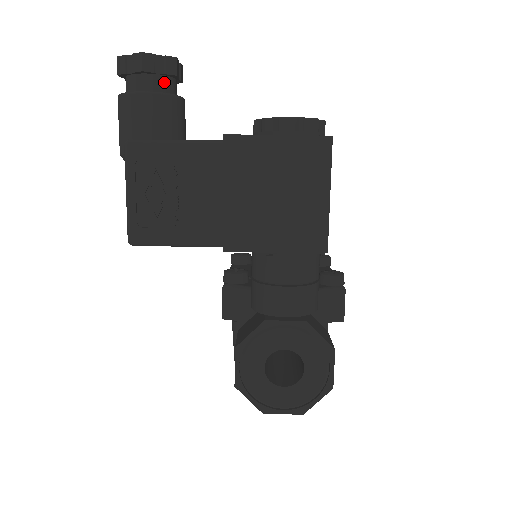
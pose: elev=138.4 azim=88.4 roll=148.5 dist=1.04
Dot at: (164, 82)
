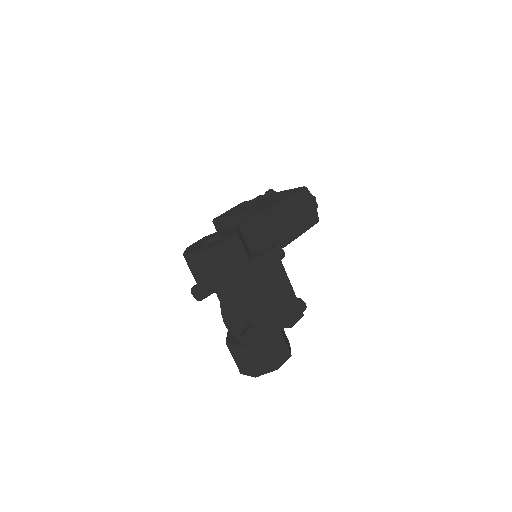
Dot at: occluded
